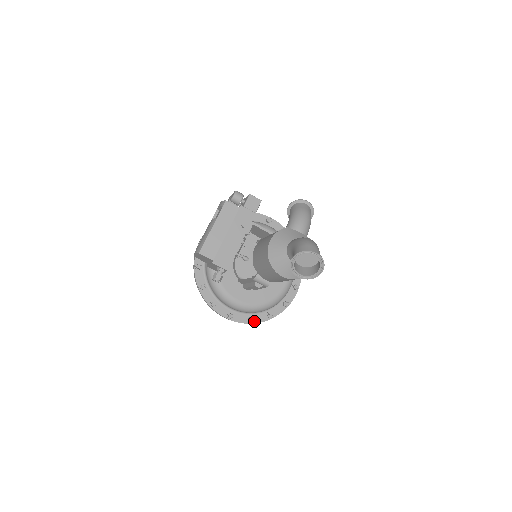
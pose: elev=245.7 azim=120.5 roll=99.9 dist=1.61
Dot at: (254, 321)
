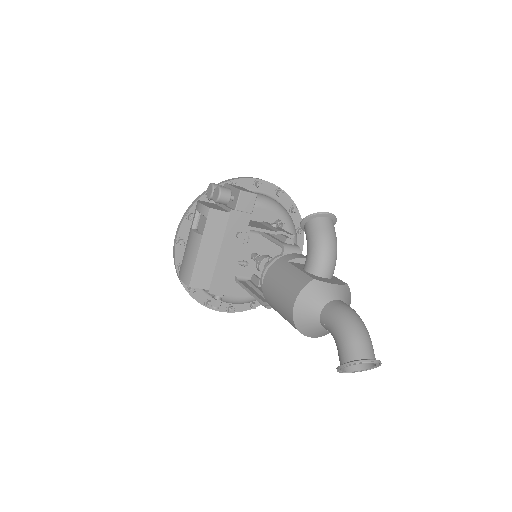
Dot at: (257, 305)
